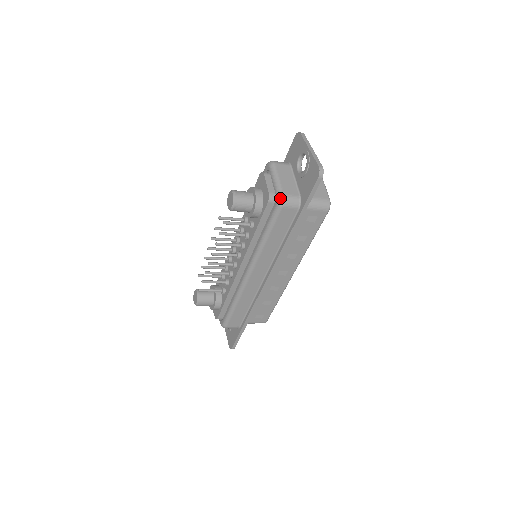
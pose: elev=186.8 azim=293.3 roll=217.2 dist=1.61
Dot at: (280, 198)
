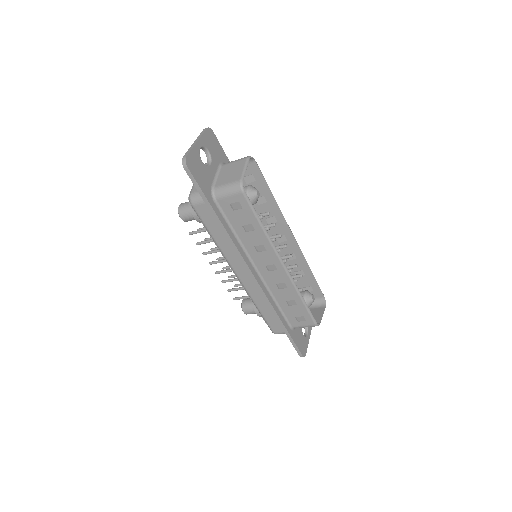
Dot at: (189, 198)
